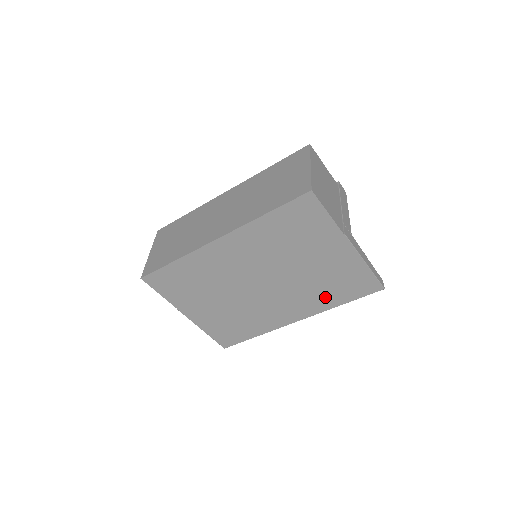
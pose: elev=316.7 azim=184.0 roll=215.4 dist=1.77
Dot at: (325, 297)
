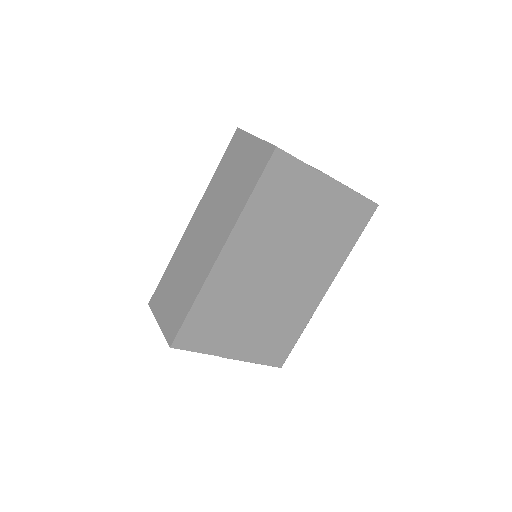
Dot at: (338, 247)
